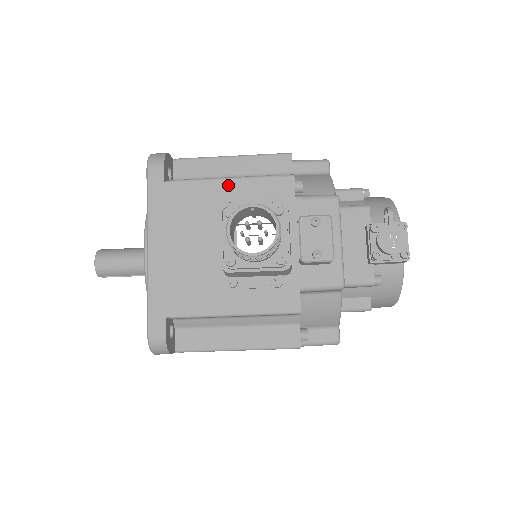
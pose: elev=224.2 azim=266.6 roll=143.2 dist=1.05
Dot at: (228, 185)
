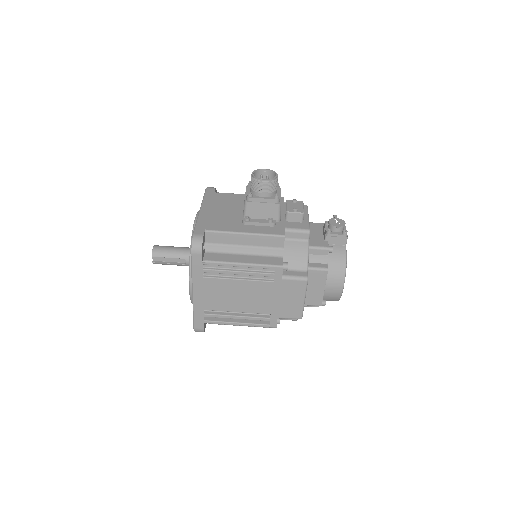
Dot at: occluded
